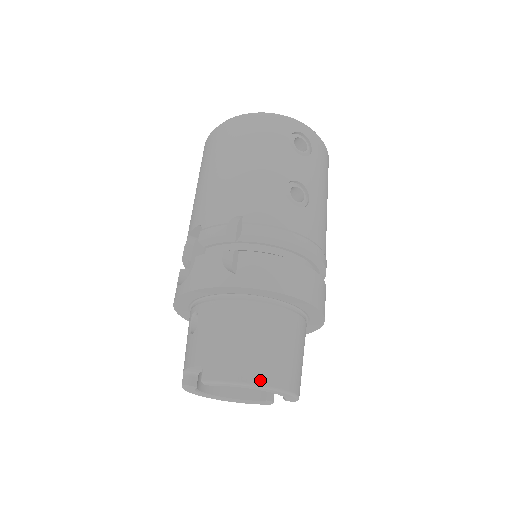
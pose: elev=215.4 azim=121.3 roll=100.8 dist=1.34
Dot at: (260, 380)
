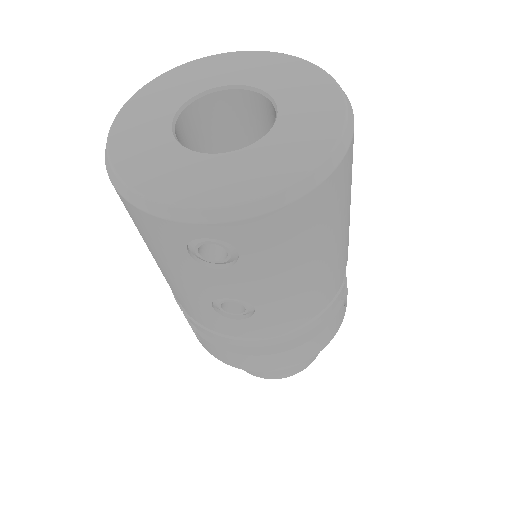
Dot at: (257, 376)
